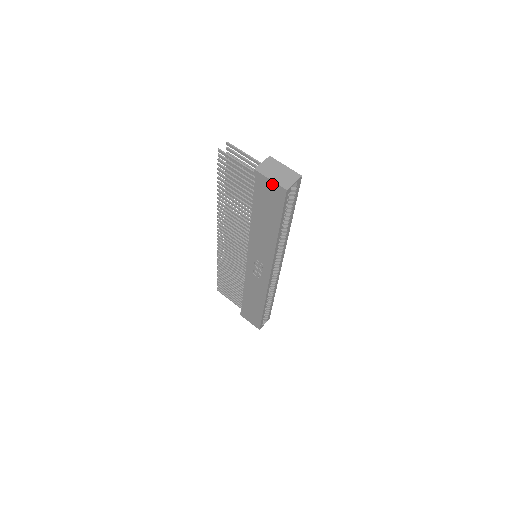
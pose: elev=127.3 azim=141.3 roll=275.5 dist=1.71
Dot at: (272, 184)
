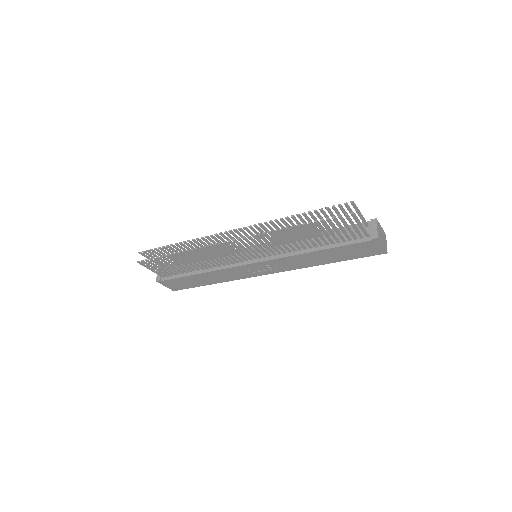
Dot at: (380, 248)
